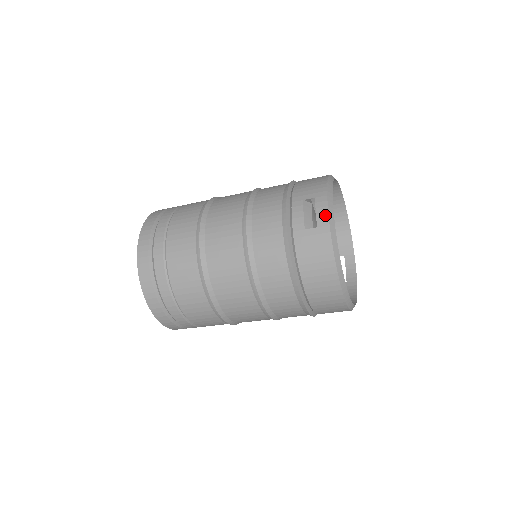
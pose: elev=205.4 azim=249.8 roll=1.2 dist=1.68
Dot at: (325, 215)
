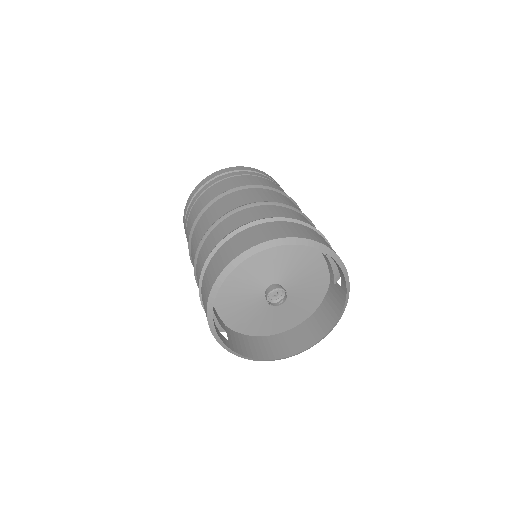
Dot at: (215, 338)
